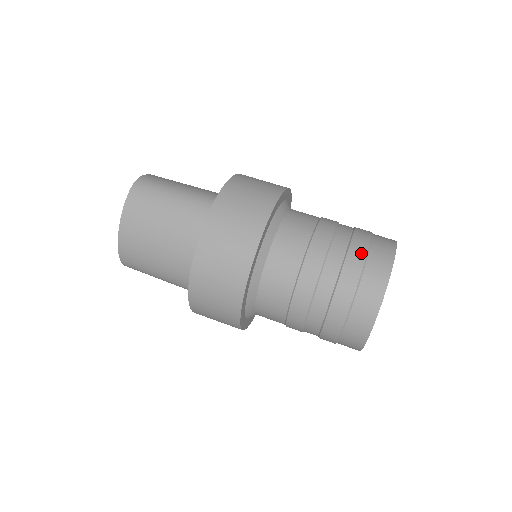
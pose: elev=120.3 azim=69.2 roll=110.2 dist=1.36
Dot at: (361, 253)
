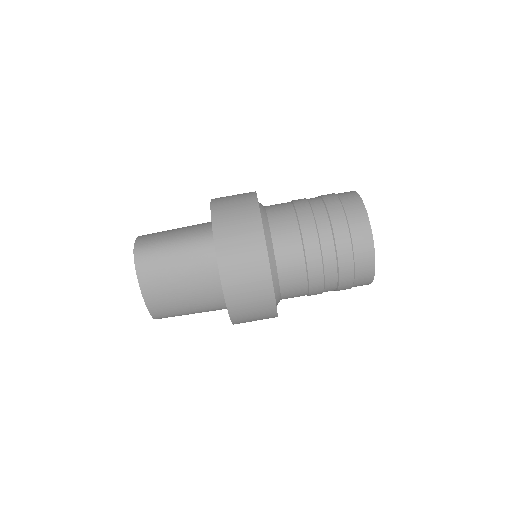
Dot at: (341, 218)
